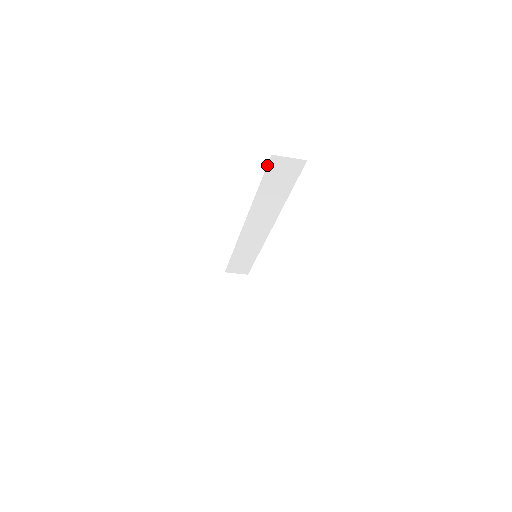
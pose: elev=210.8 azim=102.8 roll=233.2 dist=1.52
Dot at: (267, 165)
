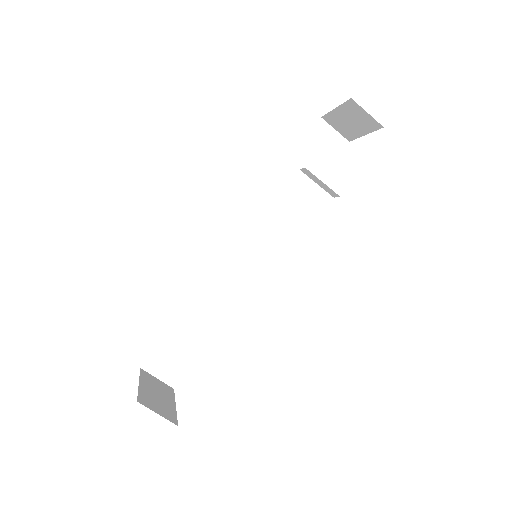
Dot at: (310, 132)
